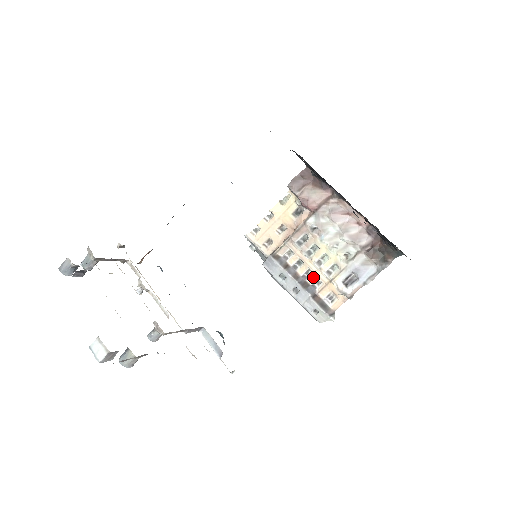
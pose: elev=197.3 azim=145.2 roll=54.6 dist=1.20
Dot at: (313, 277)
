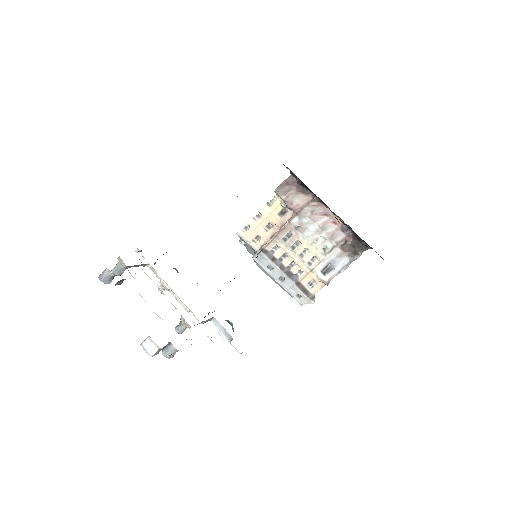
Dot at: (296, 268)
